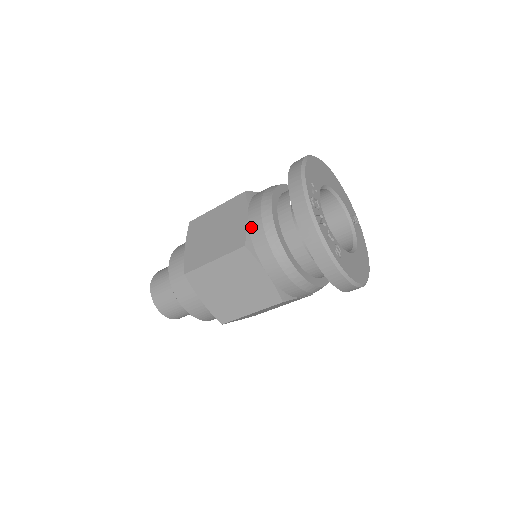
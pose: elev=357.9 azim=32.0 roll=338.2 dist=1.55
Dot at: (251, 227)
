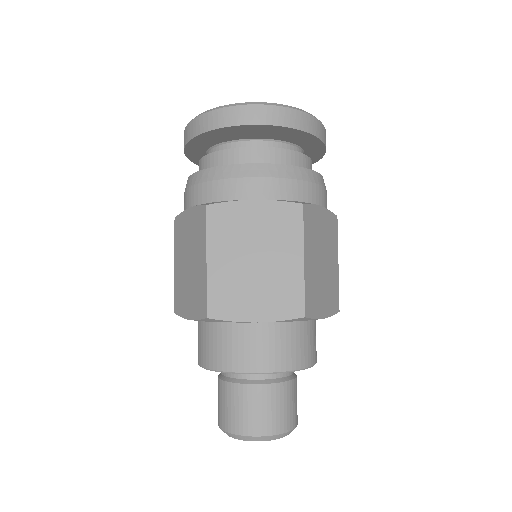
Dot at: occluded
